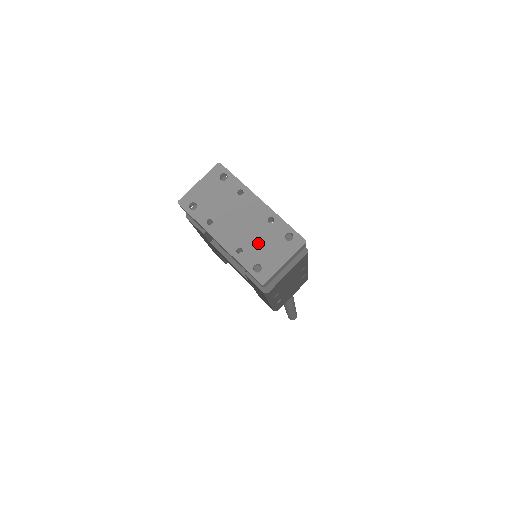
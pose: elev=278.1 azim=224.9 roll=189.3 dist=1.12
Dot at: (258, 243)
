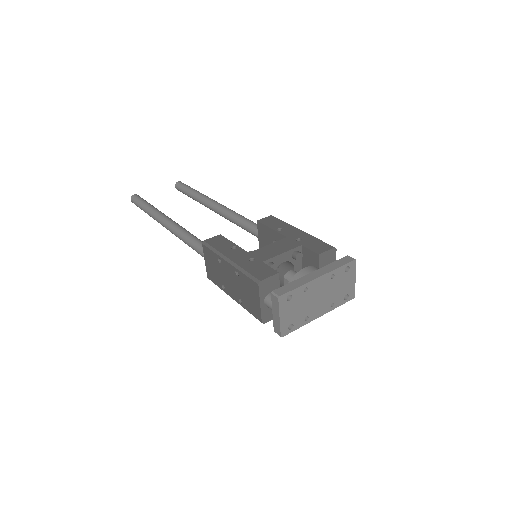
Dot at: (337, 291)
